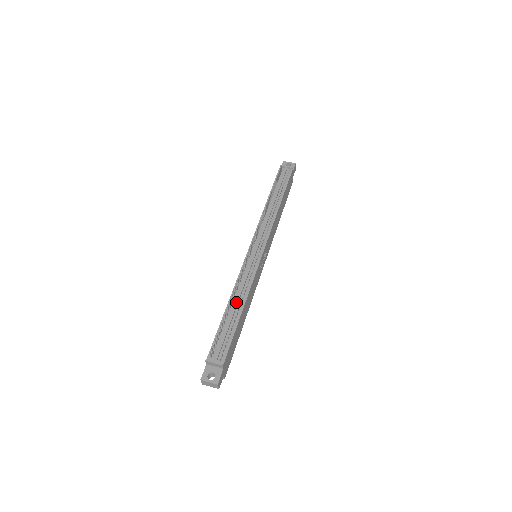
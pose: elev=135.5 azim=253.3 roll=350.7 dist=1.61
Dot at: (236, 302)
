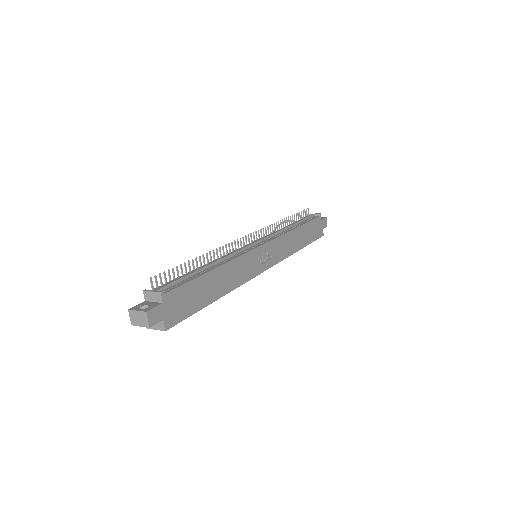
Dot at: (210, 263)
